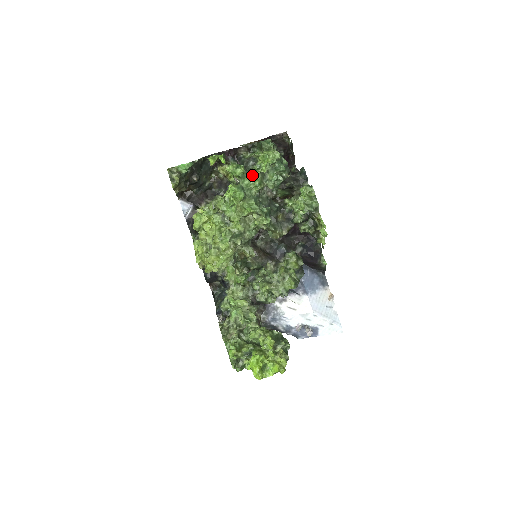
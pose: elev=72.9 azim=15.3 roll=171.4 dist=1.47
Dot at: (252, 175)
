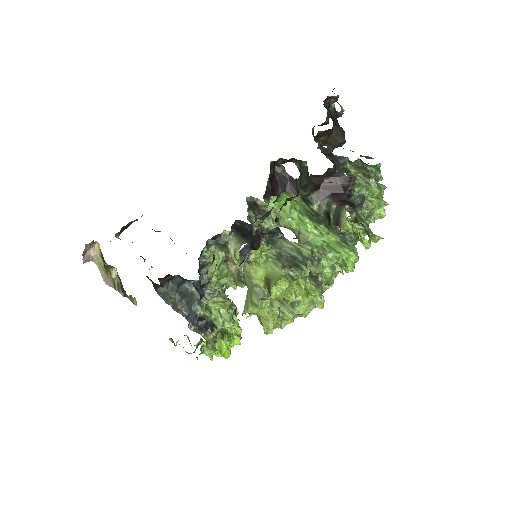
Dot at: occluded
